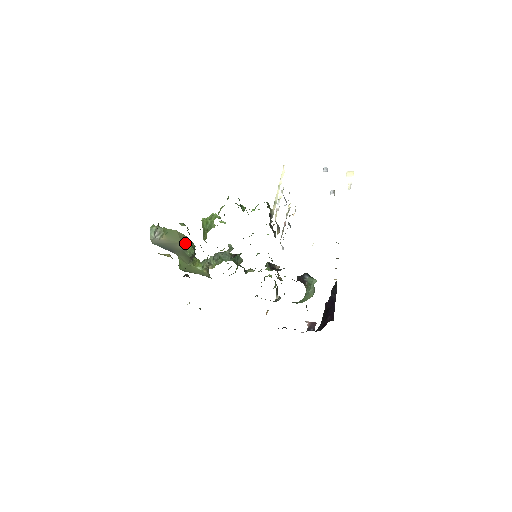
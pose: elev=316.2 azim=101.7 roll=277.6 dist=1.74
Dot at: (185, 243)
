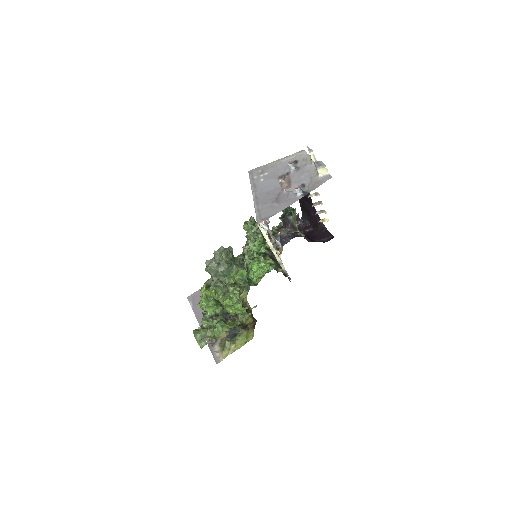
Dot at: occluded
